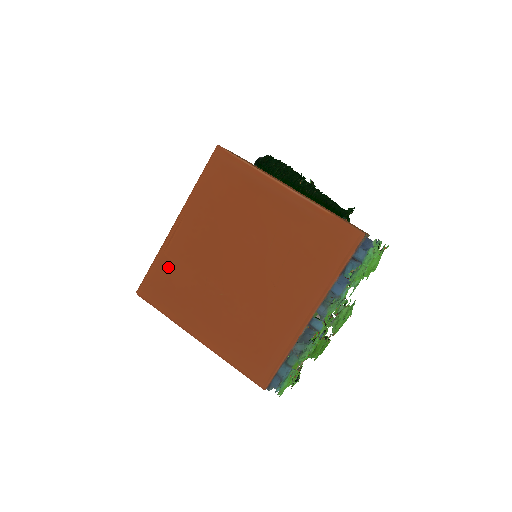
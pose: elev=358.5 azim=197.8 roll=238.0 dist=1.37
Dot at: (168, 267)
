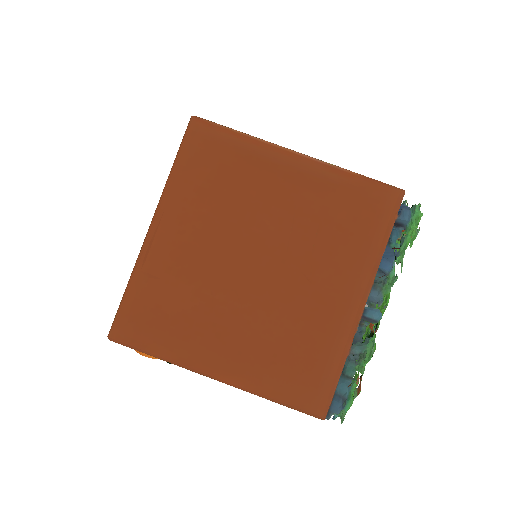
Dot at: (151, 289)
